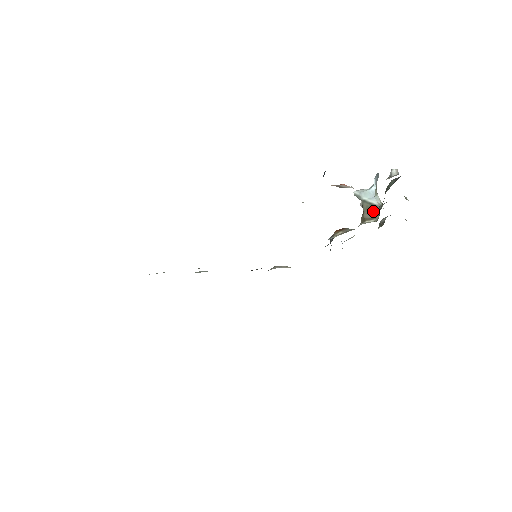
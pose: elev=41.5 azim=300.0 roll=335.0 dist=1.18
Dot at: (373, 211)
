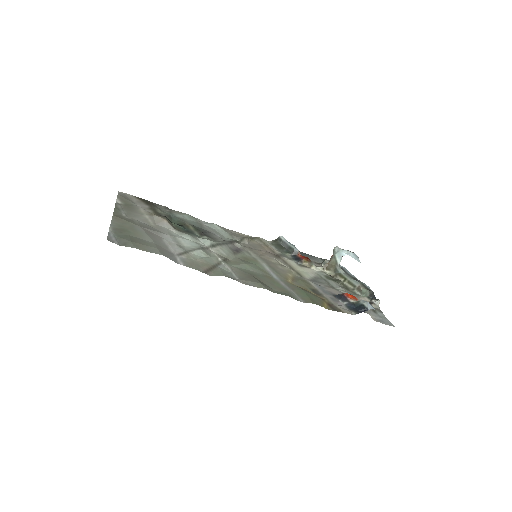
Dot at: (334, 267)
